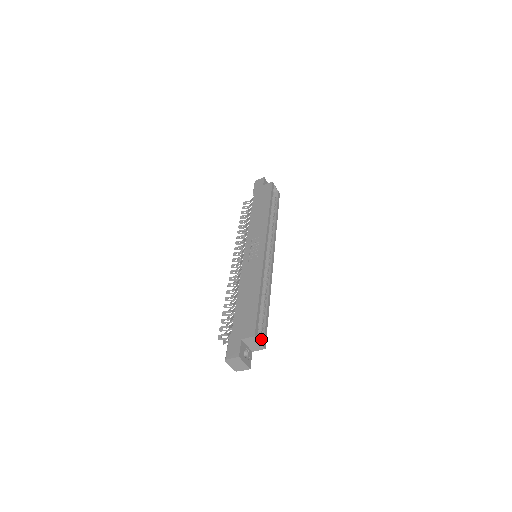
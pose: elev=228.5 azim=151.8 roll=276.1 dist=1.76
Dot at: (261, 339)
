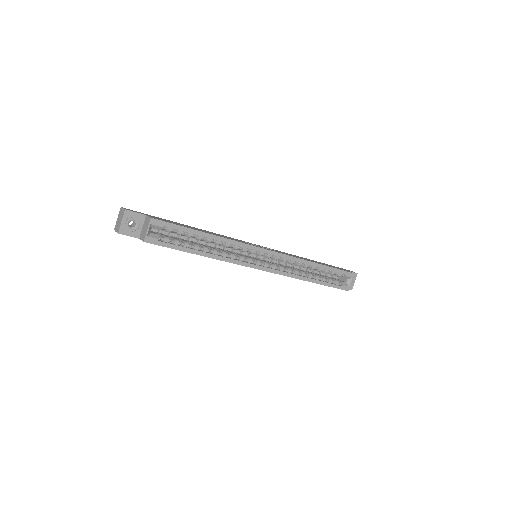
Dot at: (153, 235)
